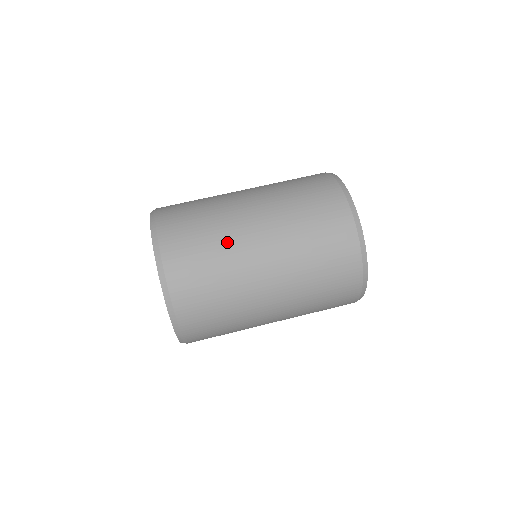
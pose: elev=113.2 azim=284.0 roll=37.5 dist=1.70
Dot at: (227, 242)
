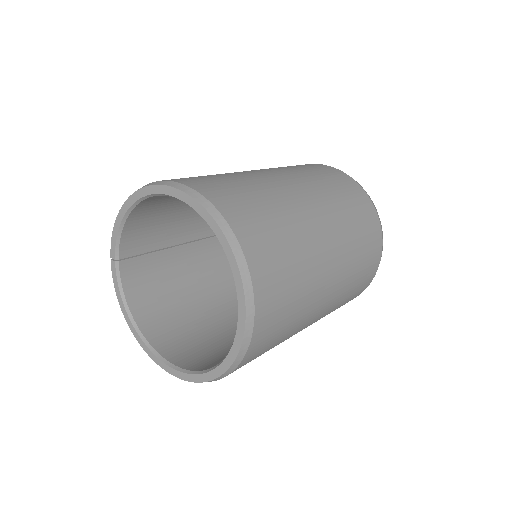
Dot at: (293, 218)
